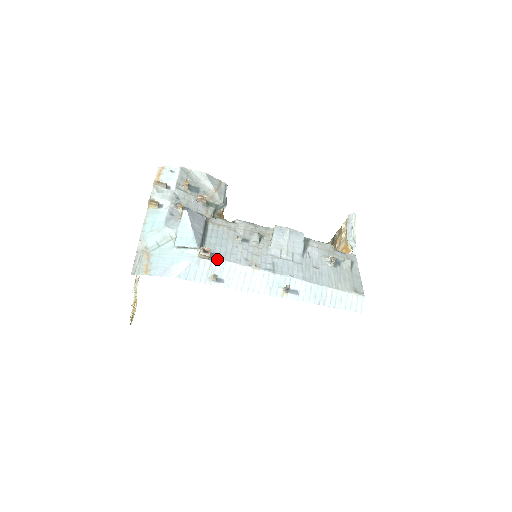
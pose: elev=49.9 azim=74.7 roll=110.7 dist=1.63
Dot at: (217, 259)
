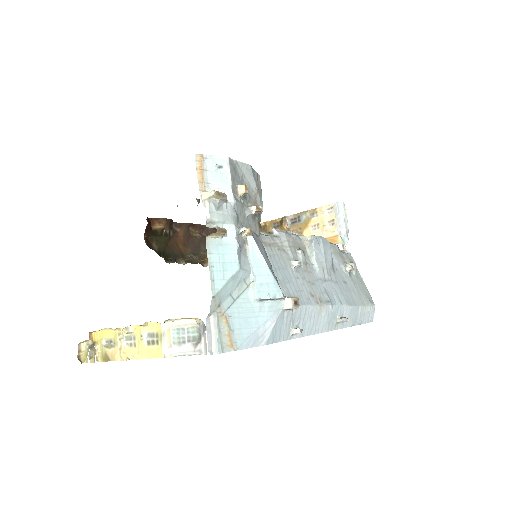
Dot at: occluded
